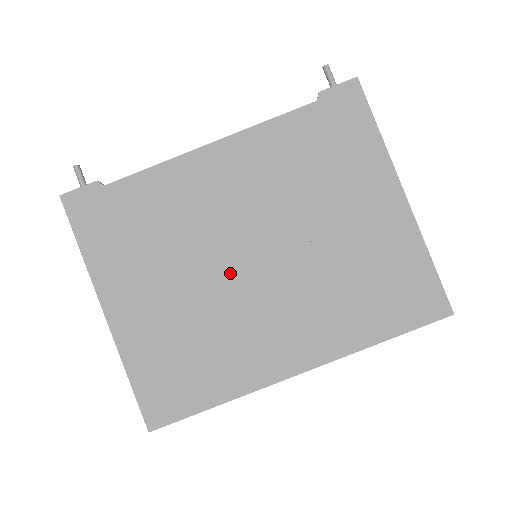
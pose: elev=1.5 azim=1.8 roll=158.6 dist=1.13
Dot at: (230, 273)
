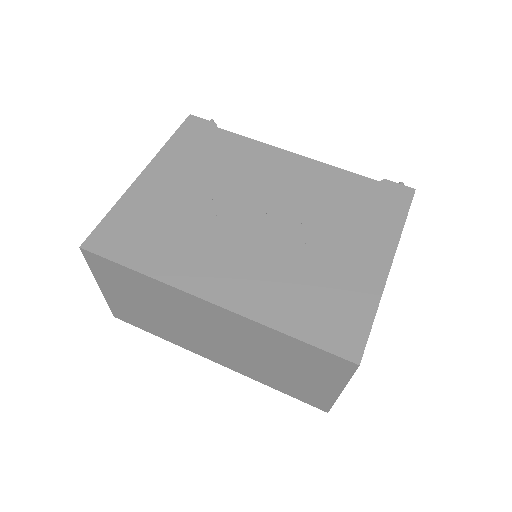
Dot at: (234, 213)
